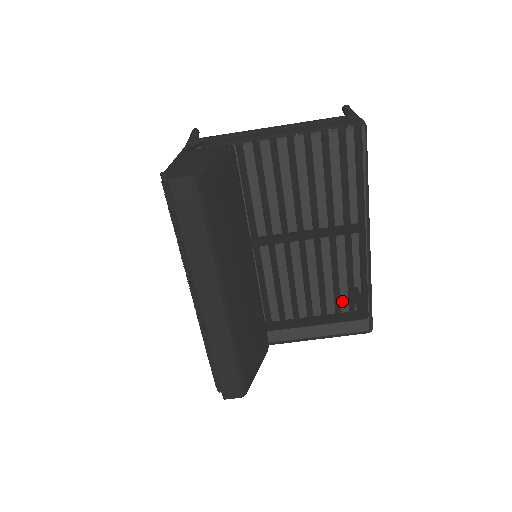
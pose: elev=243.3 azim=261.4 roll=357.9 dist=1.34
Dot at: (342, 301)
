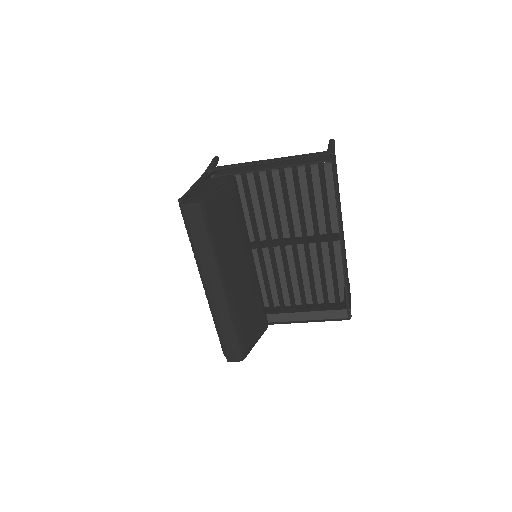
Dot at: (324, 294)
